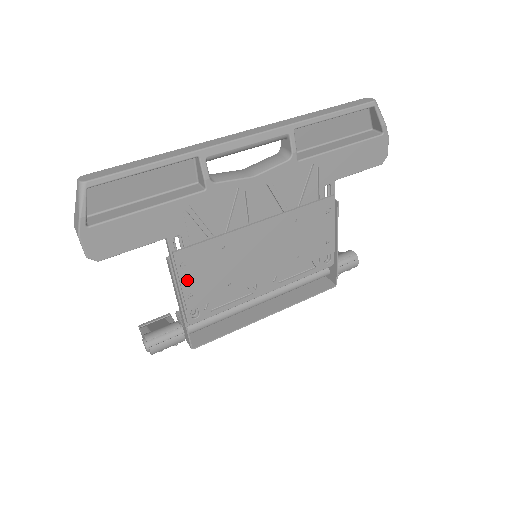
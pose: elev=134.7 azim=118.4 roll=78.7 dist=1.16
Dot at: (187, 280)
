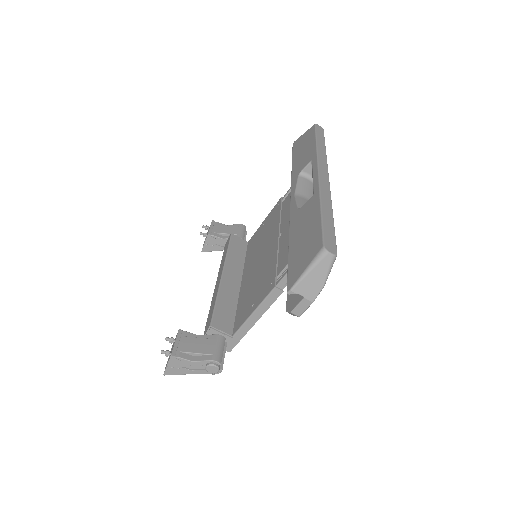
Dot at: occluded
